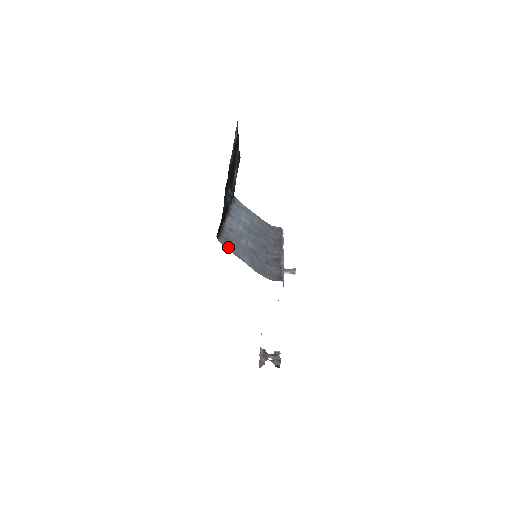
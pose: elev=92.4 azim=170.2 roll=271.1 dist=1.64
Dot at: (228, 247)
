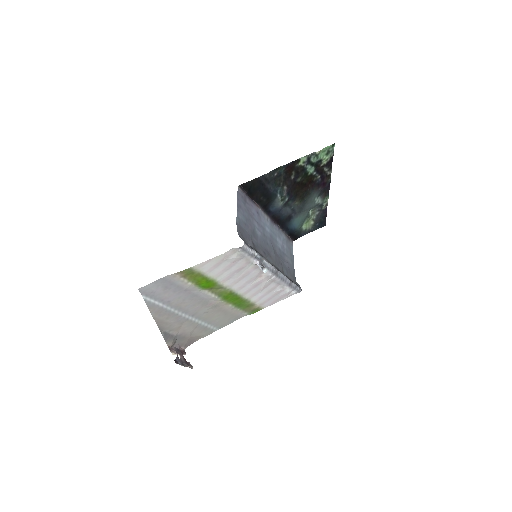
Dot at: (240, 197)
